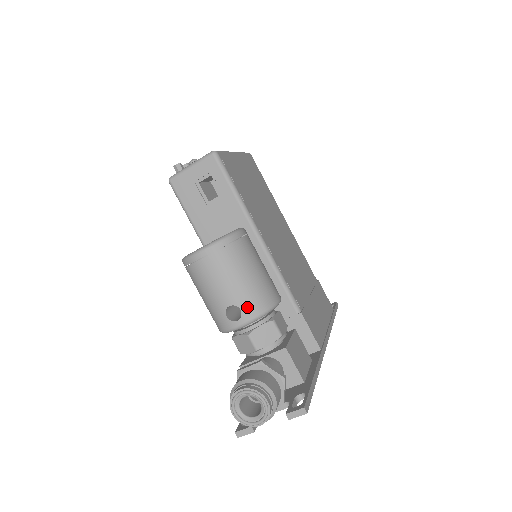
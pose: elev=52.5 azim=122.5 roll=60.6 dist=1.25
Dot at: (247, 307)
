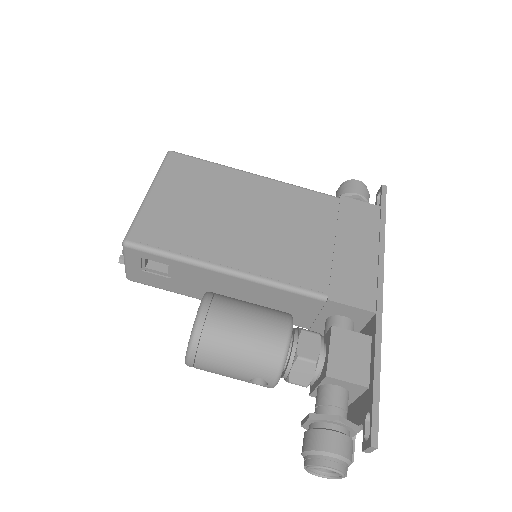
Dot at: (263, 374)
